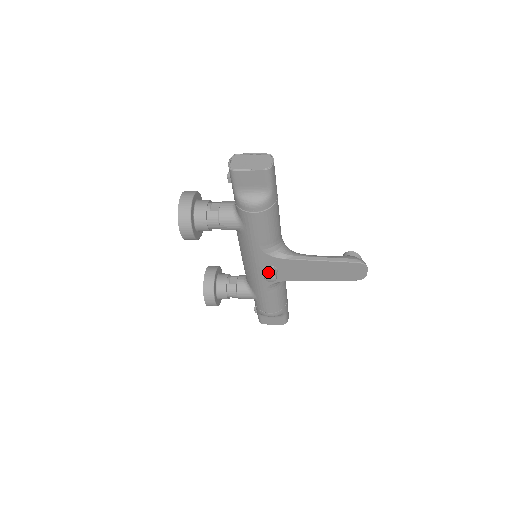
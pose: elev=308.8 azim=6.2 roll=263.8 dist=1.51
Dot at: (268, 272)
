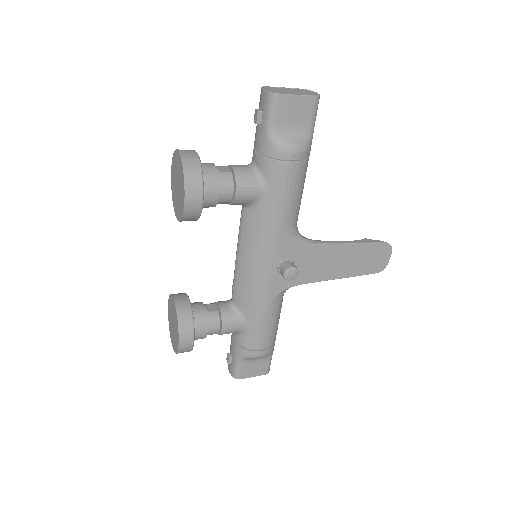
Dot at: (288, 265)
